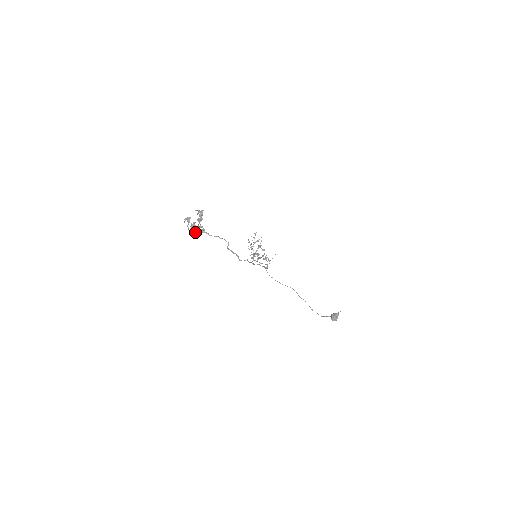
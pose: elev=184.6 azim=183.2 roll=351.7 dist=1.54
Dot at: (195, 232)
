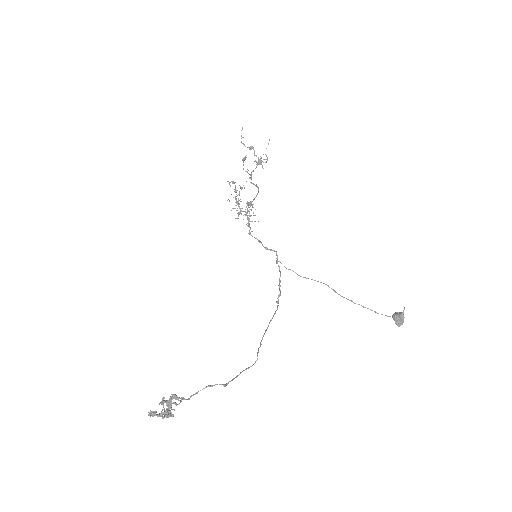
Dot at: (171, 397)
